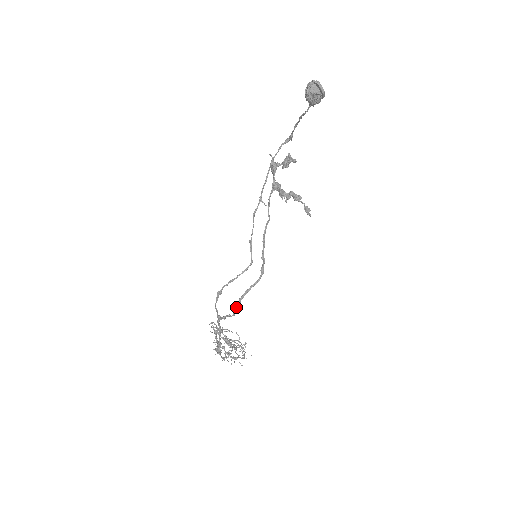
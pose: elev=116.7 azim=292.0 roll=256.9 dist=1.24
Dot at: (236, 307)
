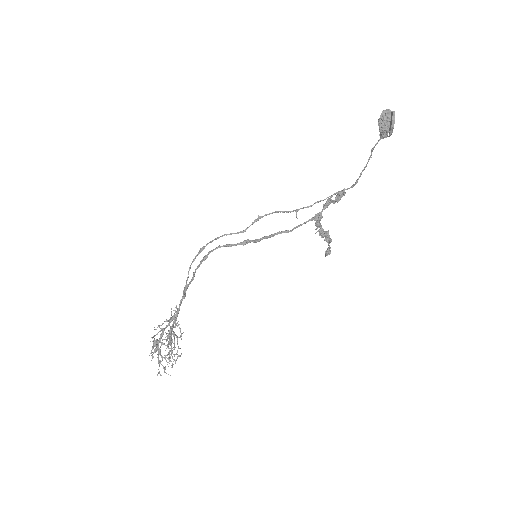
Dot at: (201, 262)
